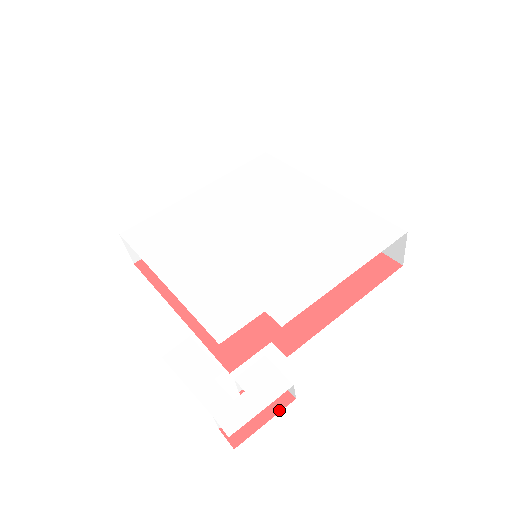
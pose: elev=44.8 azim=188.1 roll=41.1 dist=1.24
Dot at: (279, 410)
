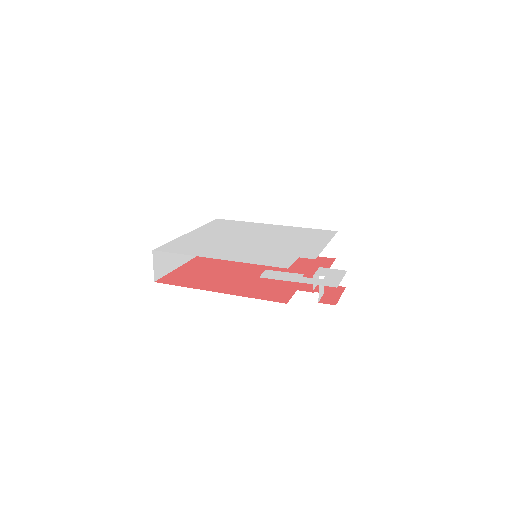
Dot at: (342, 291)
